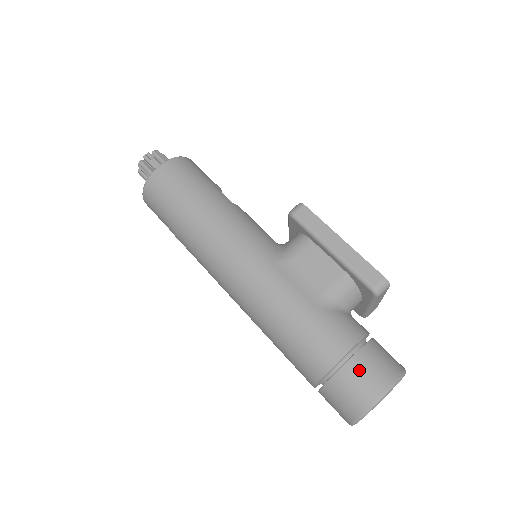
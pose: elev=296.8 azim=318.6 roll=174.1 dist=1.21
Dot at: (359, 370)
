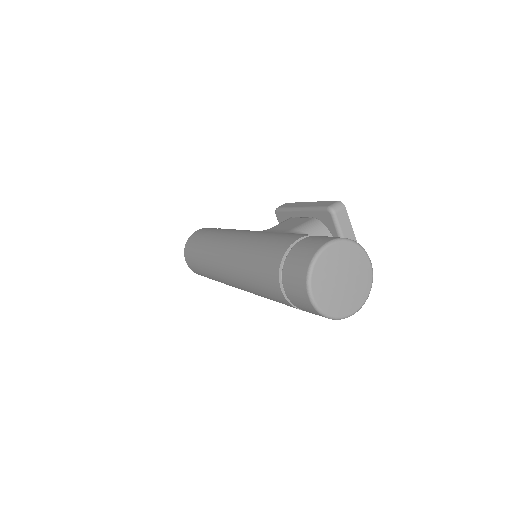
Dot at: (308, 241)
